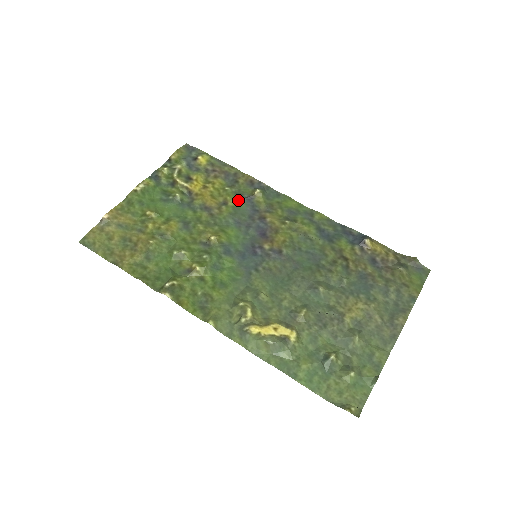
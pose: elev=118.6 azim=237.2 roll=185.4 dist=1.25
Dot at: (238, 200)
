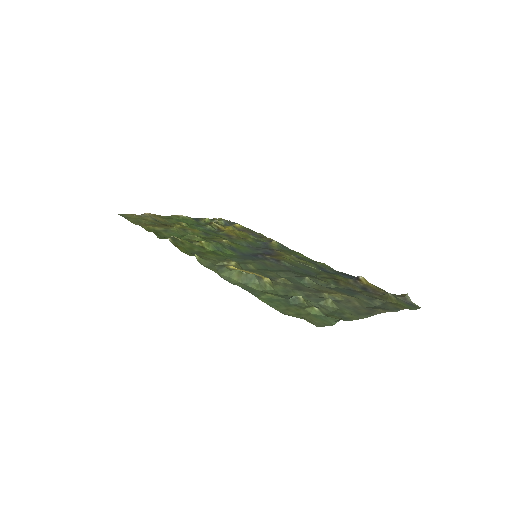
Dot at: (256, 242)
